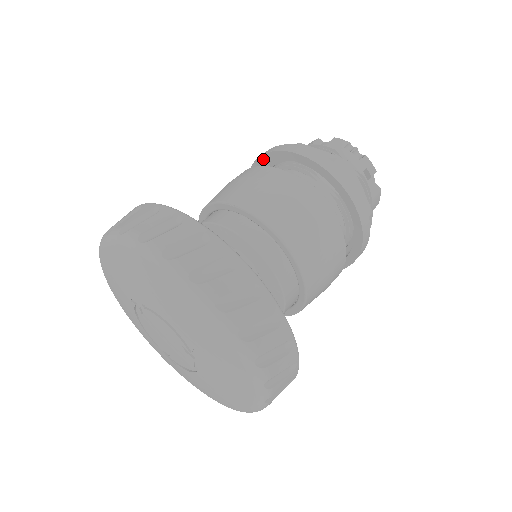
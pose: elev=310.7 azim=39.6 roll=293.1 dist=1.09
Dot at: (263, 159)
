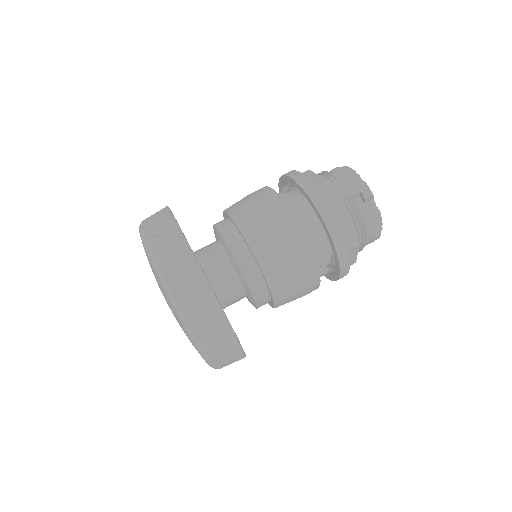
Dot at: (281, 182)
